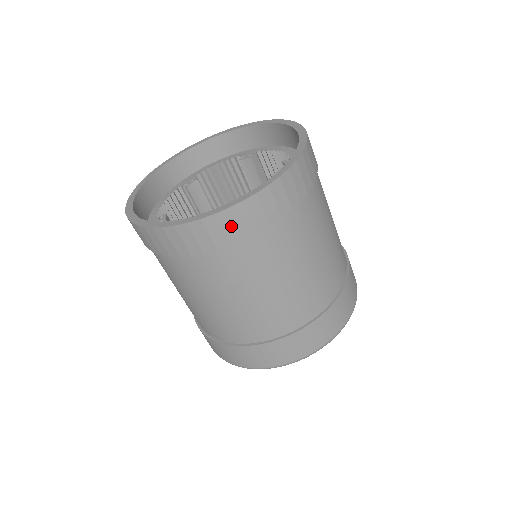
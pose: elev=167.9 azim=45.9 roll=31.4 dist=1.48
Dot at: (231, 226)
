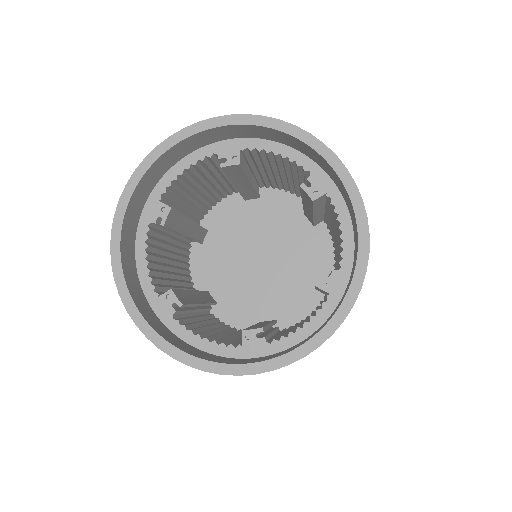
Dot at: occluded
